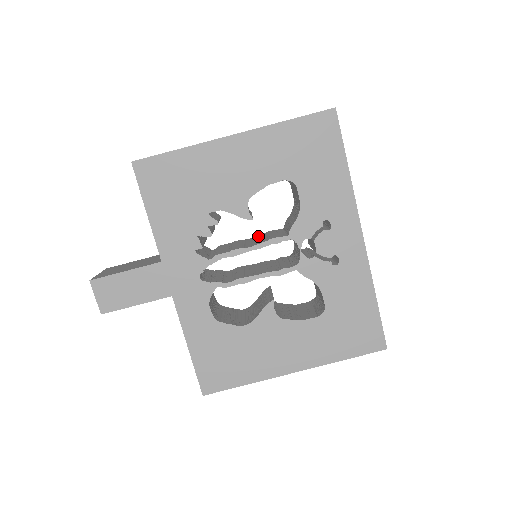
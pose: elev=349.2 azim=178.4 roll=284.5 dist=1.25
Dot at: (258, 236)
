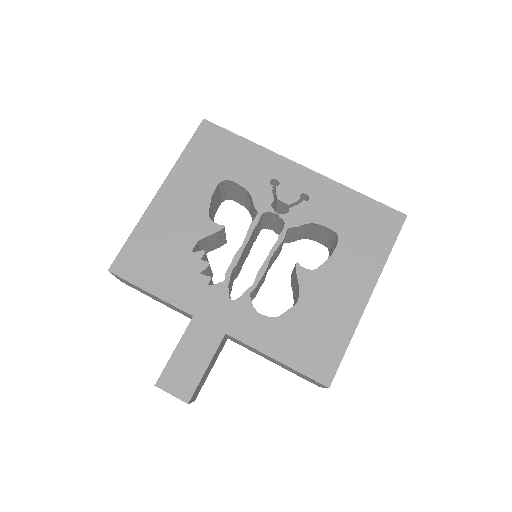
Dot at: occluded
